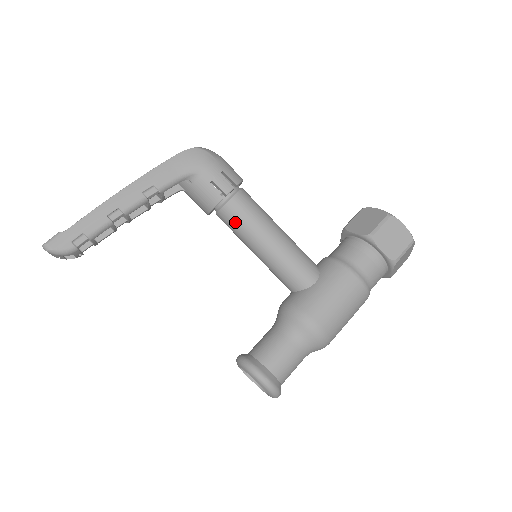
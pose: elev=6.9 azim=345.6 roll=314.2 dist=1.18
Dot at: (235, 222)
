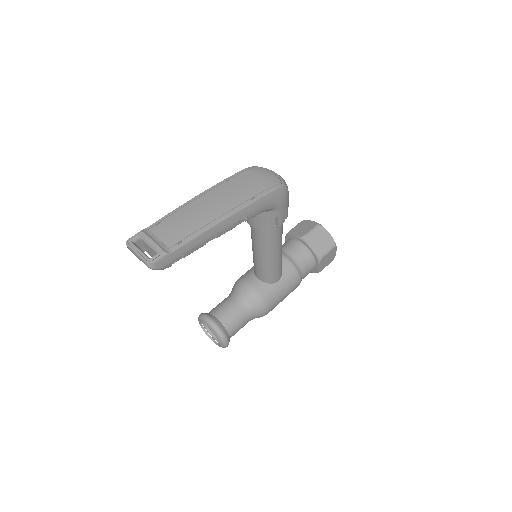
Dot at: (265, 239)
